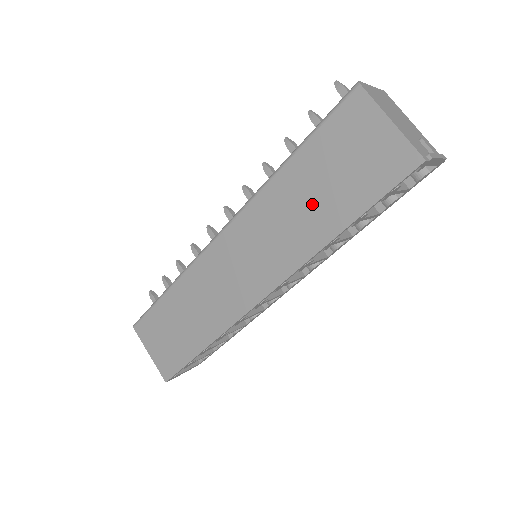
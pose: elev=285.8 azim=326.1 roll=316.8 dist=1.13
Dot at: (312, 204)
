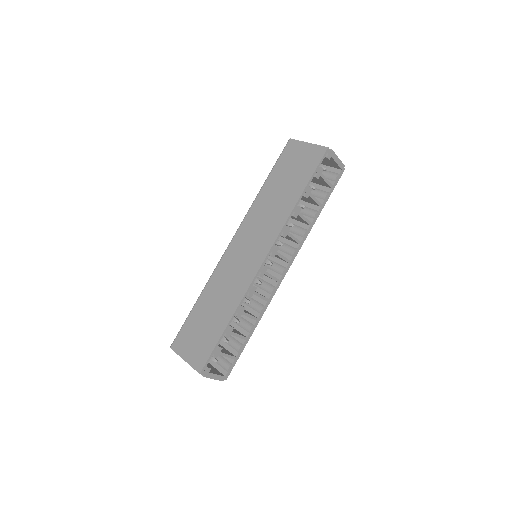
Dot at: (281, 194)
